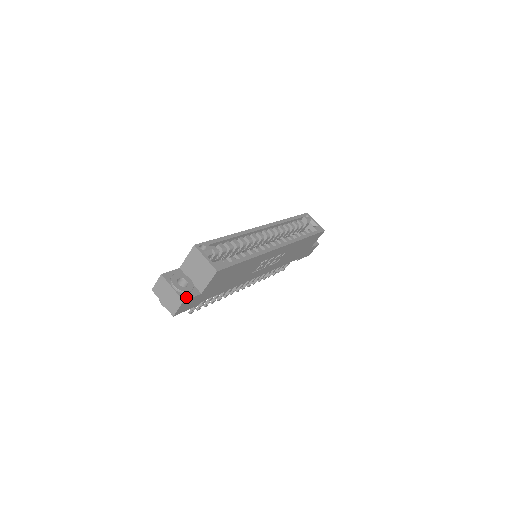
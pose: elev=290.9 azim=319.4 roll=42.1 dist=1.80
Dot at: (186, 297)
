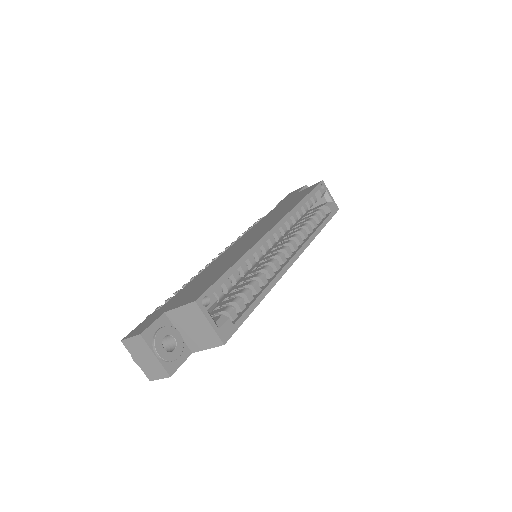
Dot at: (173, 367)
